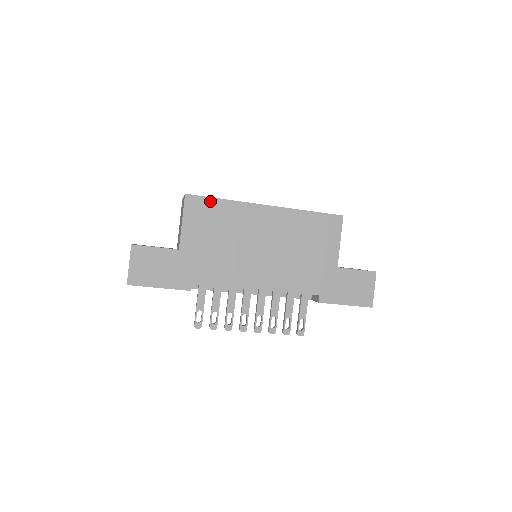
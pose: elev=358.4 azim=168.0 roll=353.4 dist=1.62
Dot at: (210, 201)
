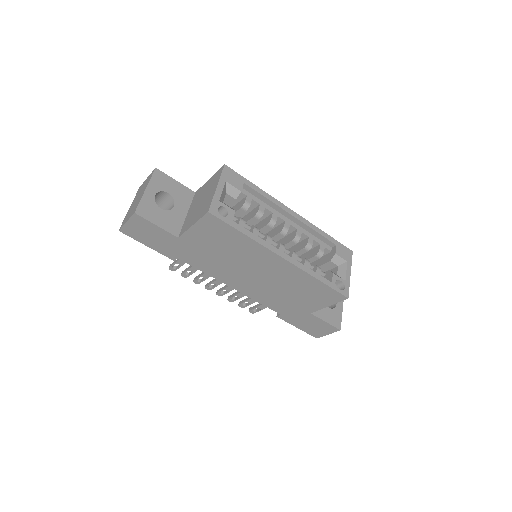
Dot at: (230, 228)
